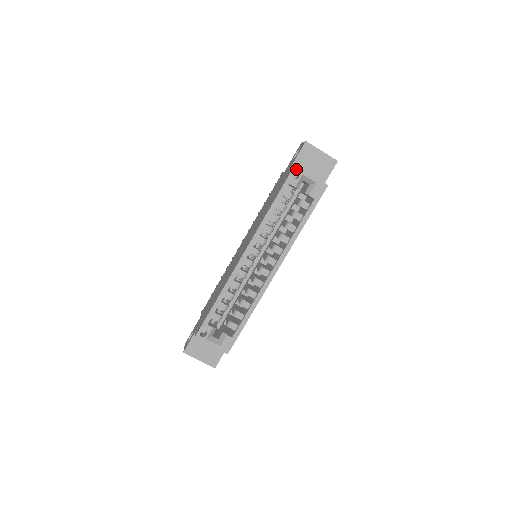
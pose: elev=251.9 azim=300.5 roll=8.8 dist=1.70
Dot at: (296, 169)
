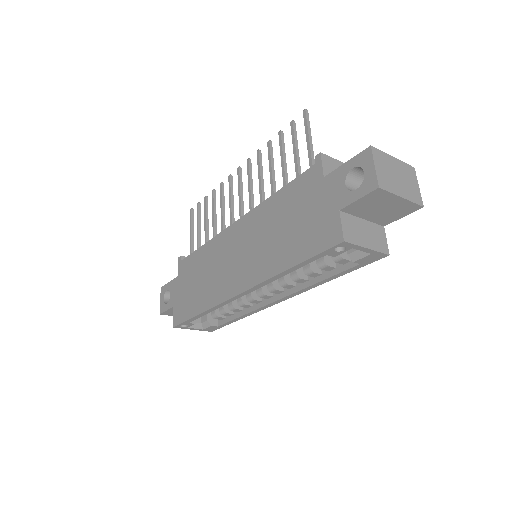
Dot at: (344, 244)
